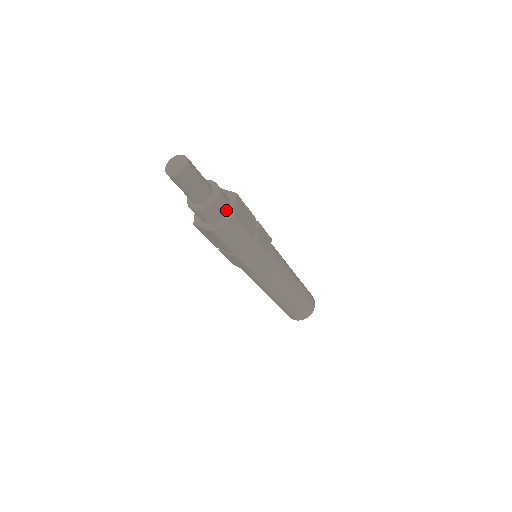
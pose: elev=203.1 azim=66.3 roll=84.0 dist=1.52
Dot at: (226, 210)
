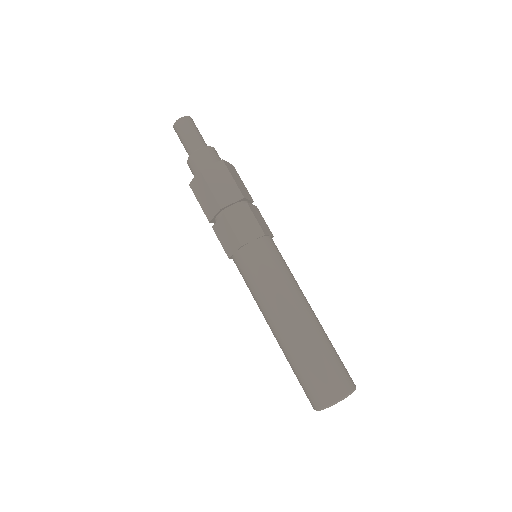
Dot at: occluded
